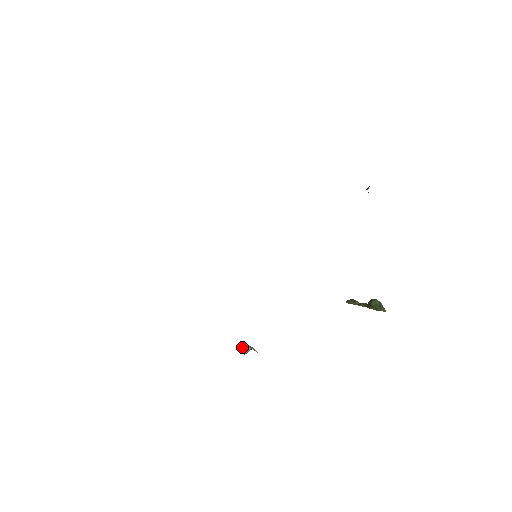
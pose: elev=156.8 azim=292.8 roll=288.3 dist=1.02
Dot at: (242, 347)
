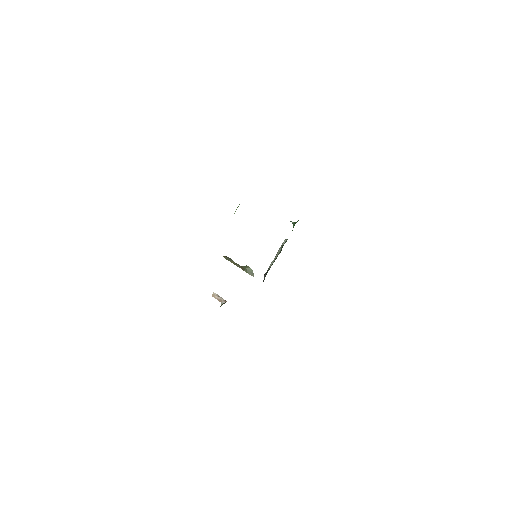
Dot at: (216, 296)
